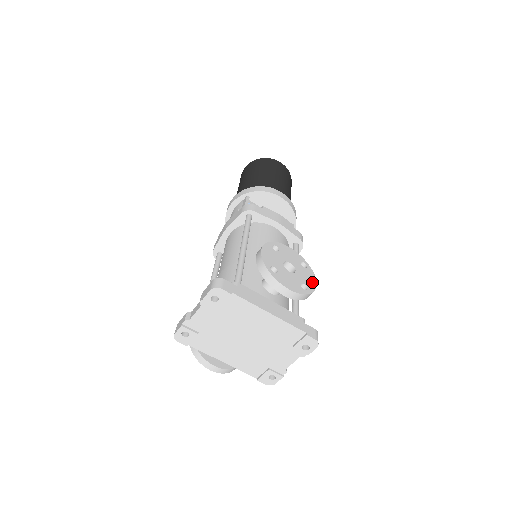
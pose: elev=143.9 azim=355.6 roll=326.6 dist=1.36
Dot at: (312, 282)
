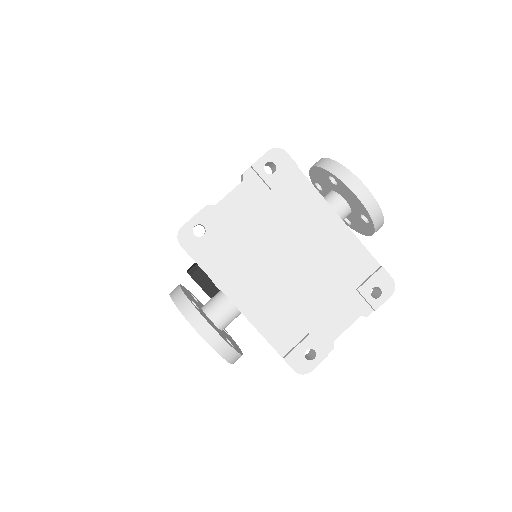
Dot at: occluded
